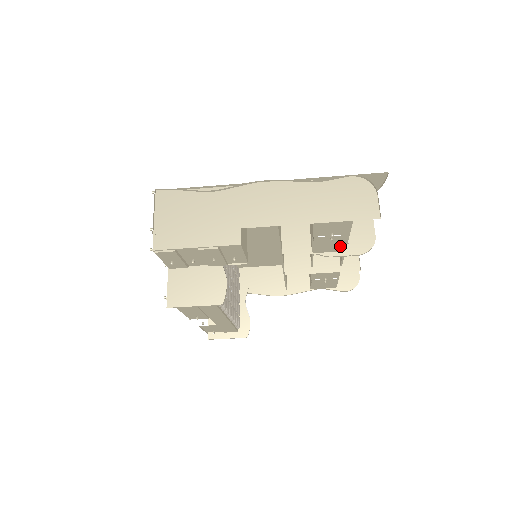
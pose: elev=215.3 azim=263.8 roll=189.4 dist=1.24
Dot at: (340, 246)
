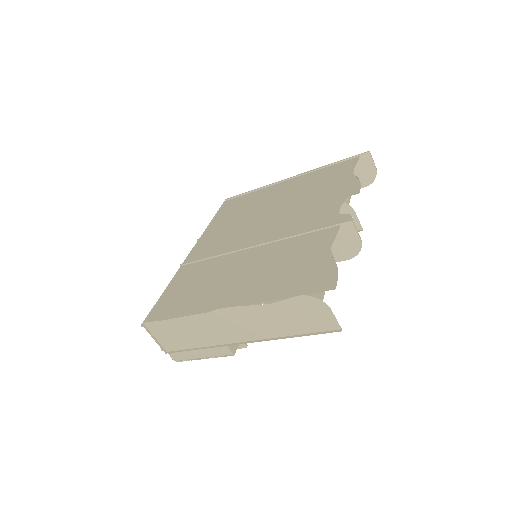
Dot at: occluded
